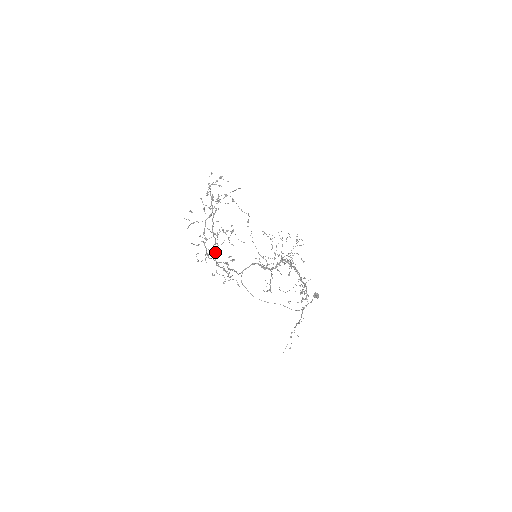
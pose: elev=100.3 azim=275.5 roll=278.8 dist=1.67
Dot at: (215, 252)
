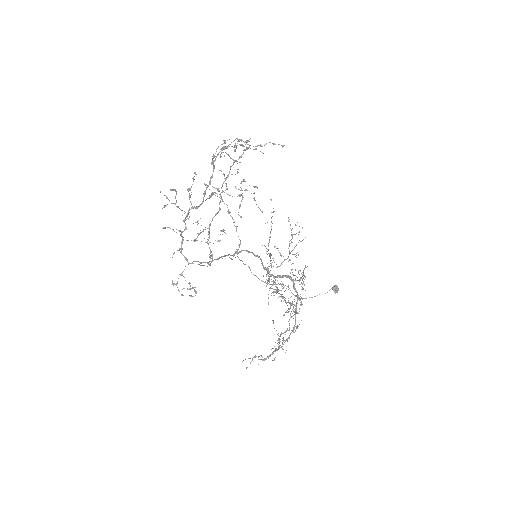
Dot at: (212, 220)
